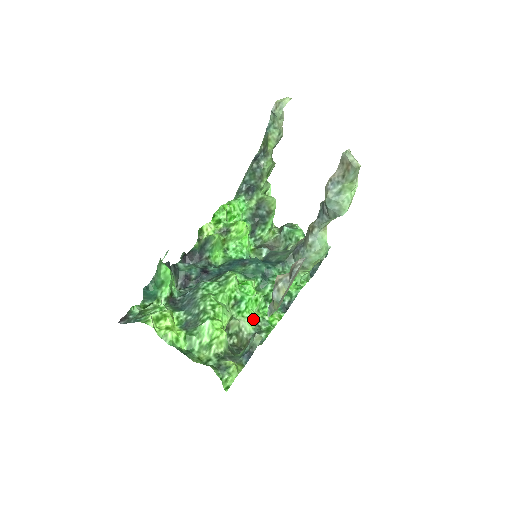
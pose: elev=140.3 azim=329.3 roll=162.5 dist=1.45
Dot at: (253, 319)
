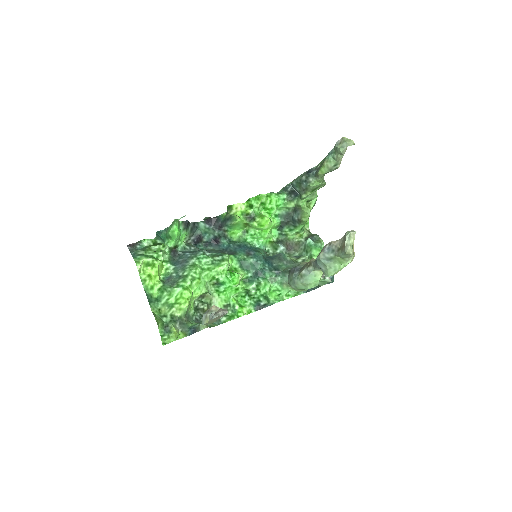
Dot at: (226, 302)
